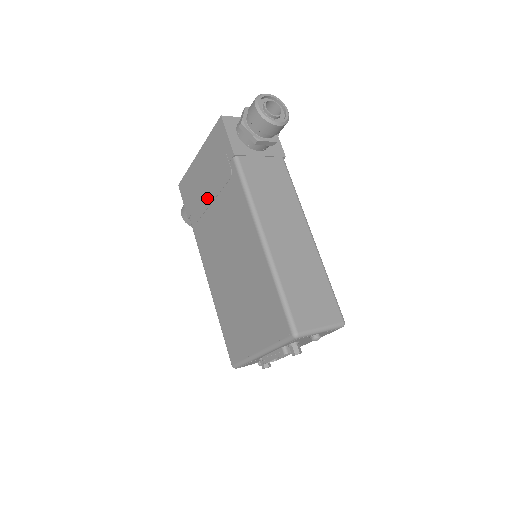
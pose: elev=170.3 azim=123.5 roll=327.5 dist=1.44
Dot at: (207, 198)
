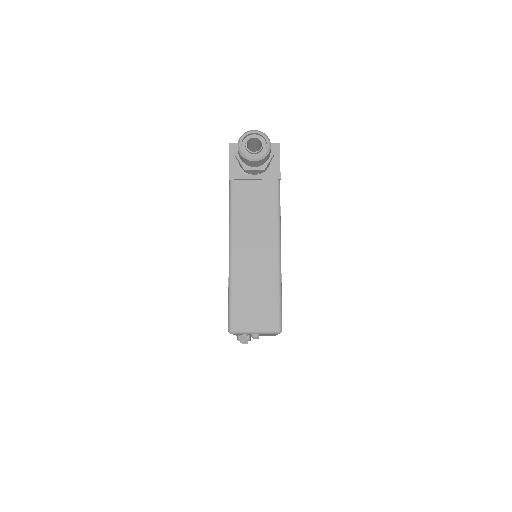
Dot at: occluded
